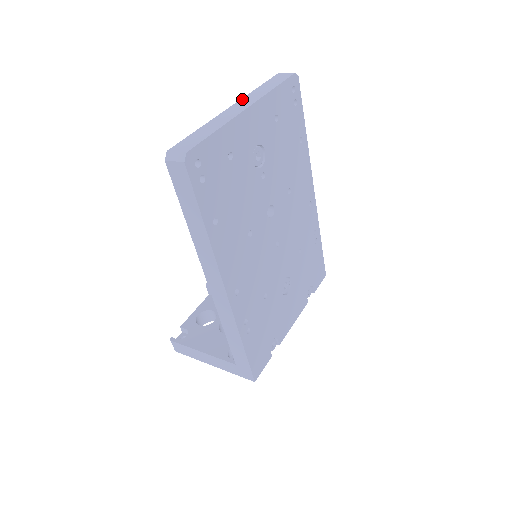
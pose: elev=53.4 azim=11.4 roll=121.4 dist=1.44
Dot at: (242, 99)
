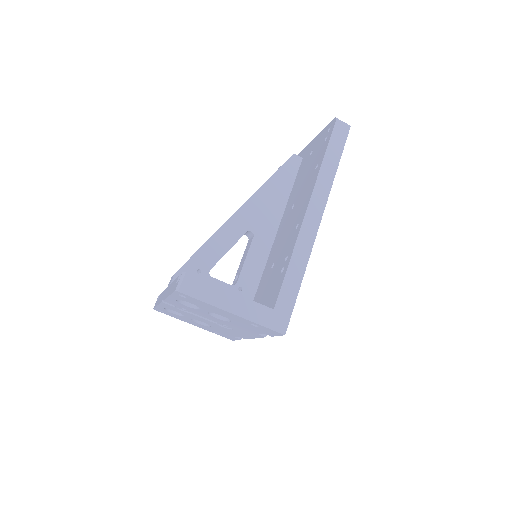
Dot at: occluded
